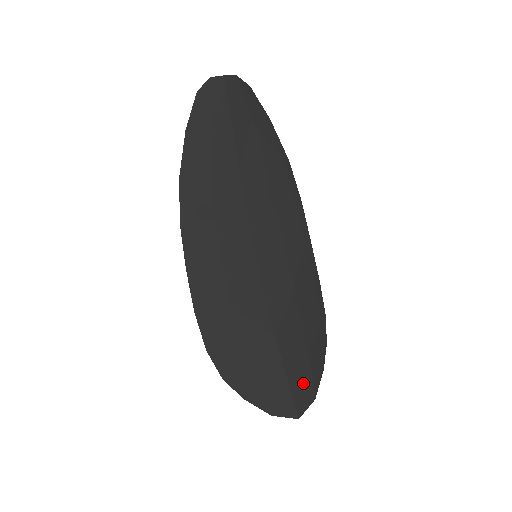
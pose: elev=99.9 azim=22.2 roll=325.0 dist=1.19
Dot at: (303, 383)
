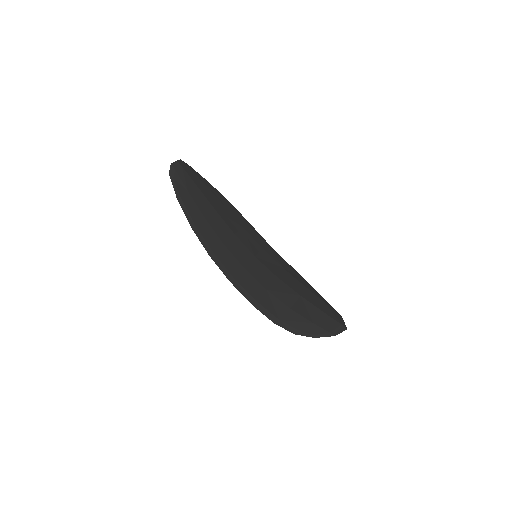
Dot at: (331, 312)
